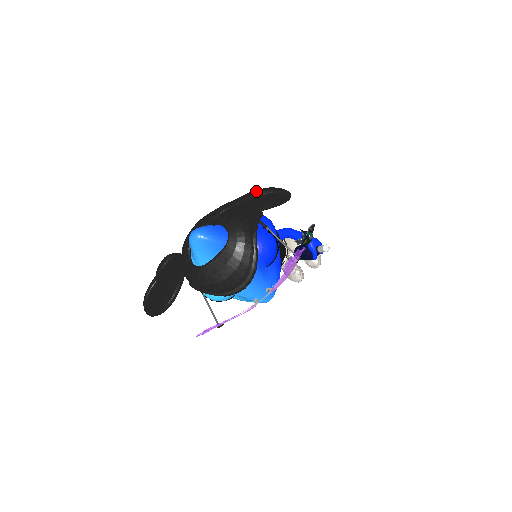
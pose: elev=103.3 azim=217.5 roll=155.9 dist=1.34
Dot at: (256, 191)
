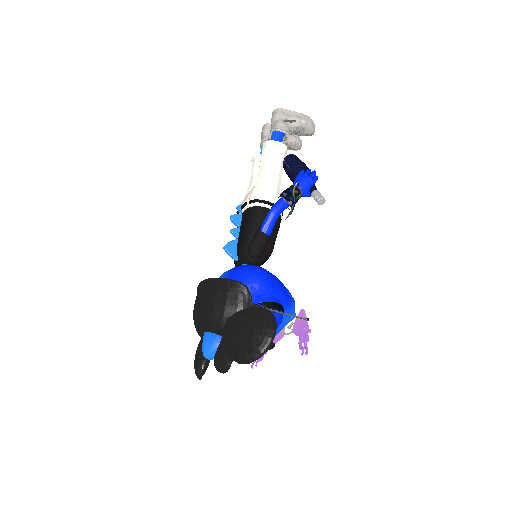
Dot at: (244, 358)
